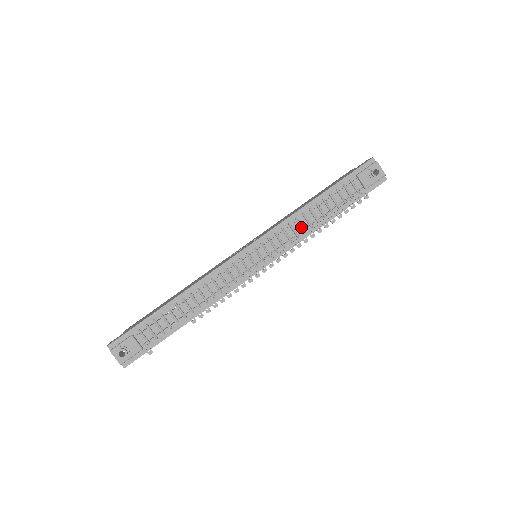
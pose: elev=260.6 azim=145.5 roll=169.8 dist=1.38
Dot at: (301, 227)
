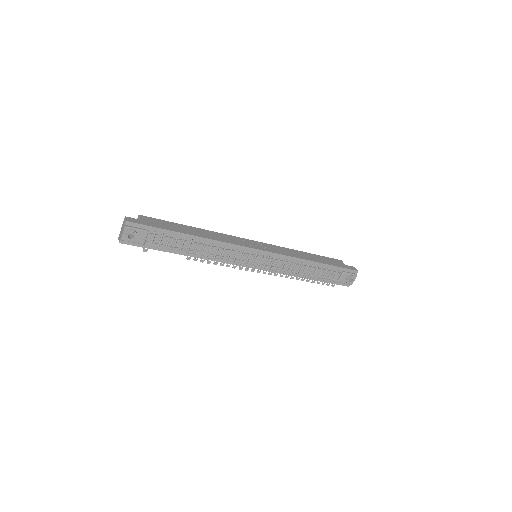
Dot at: (294, 268)
